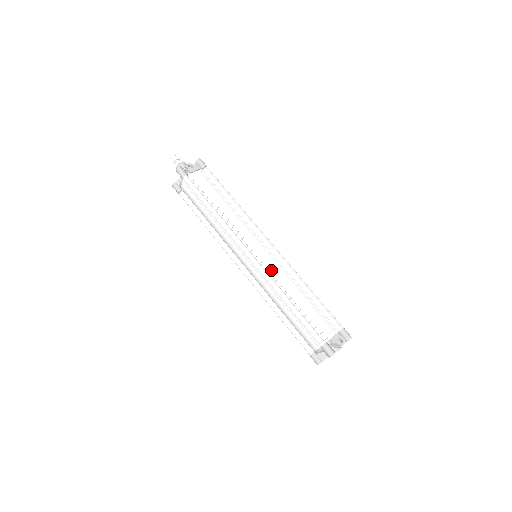
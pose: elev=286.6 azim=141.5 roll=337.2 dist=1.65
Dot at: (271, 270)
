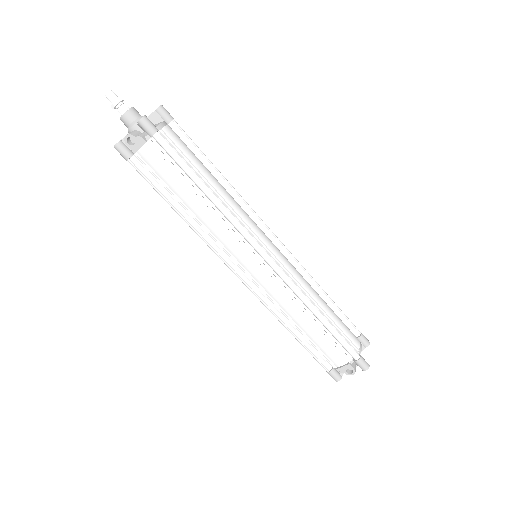
Dot at: (266, 294)
